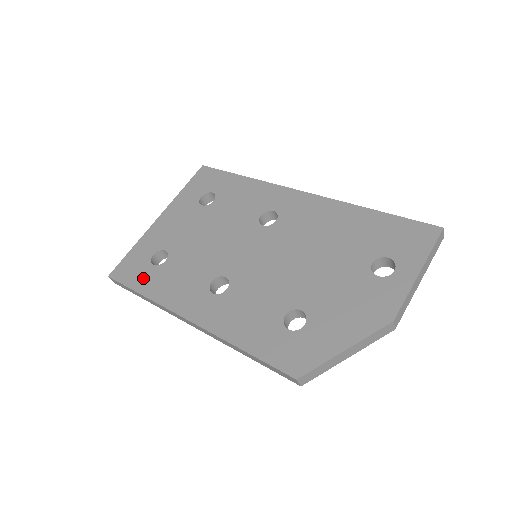
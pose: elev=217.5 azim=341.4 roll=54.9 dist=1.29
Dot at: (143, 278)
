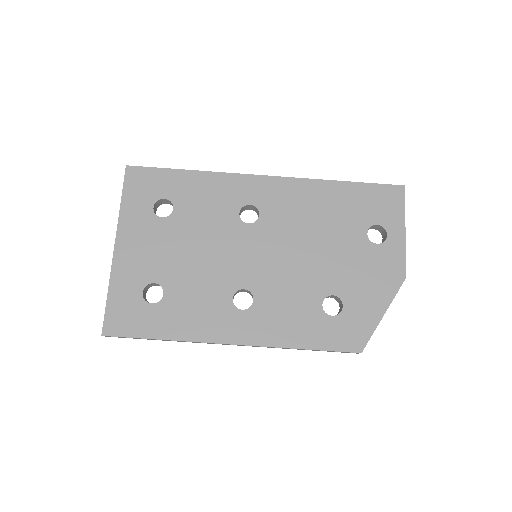
Dot at: (150, 322)
